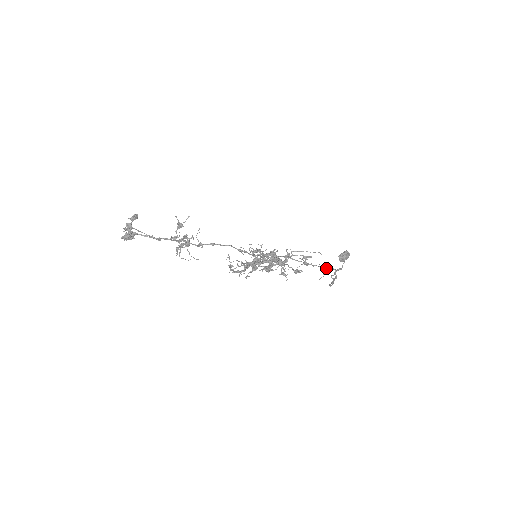
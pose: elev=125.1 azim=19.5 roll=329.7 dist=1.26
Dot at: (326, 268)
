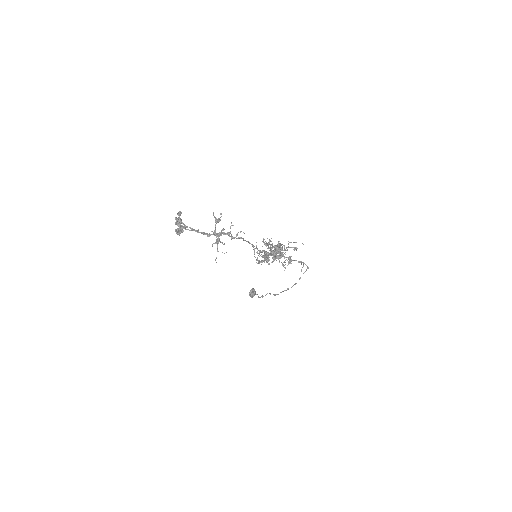
Dot at: (301, 261)
